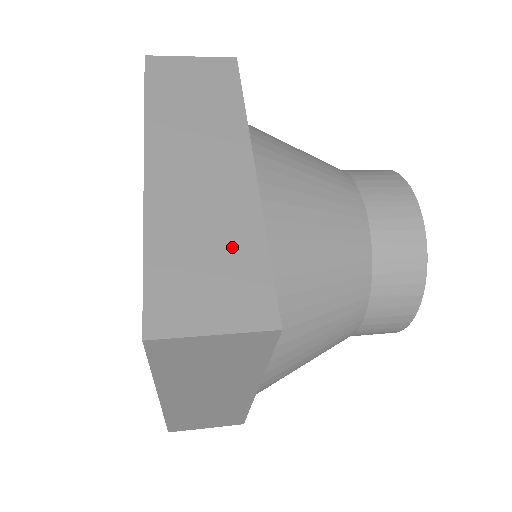
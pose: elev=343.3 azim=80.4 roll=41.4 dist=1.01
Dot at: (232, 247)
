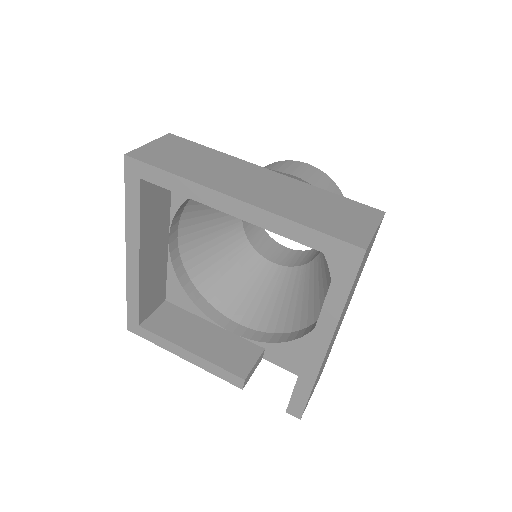
Dot at: (324, 201)
